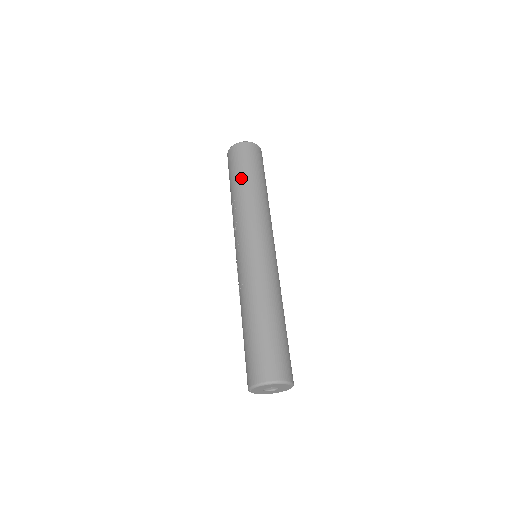
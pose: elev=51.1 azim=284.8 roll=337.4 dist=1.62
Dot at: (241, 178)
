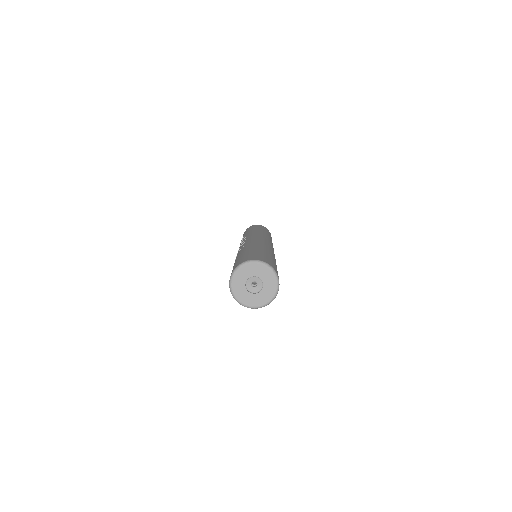
Dot at: (256, 228)
